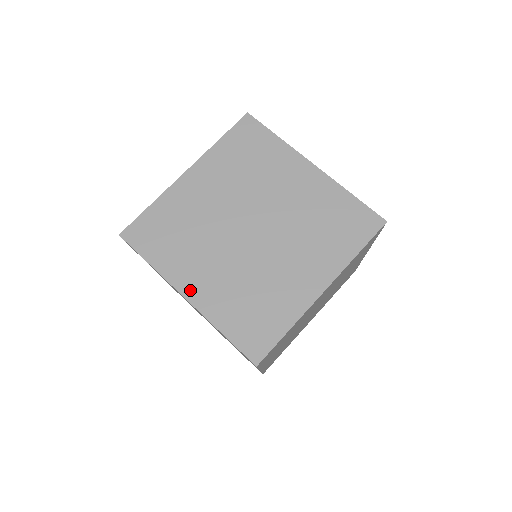
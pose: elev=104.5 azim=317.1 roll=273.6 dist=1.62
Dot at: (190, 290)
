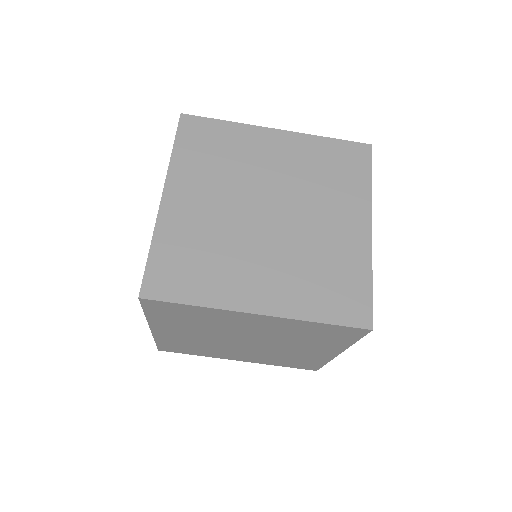
Dot at: (159, 331)
